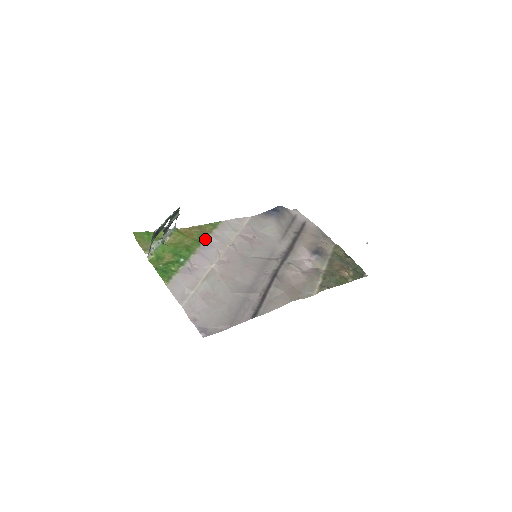
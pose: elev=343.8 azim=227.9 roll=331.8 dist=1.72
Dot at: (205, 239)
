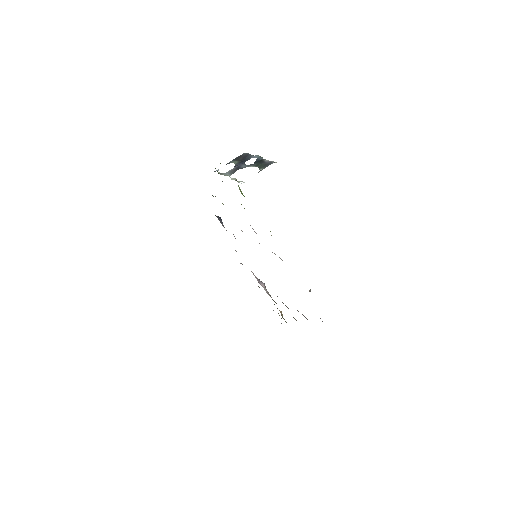
Dot at: occluded
